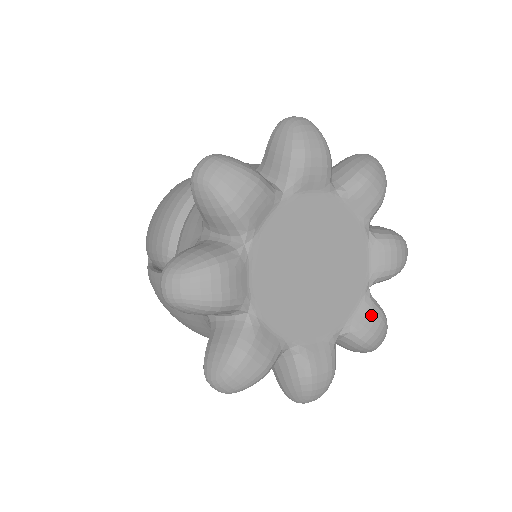
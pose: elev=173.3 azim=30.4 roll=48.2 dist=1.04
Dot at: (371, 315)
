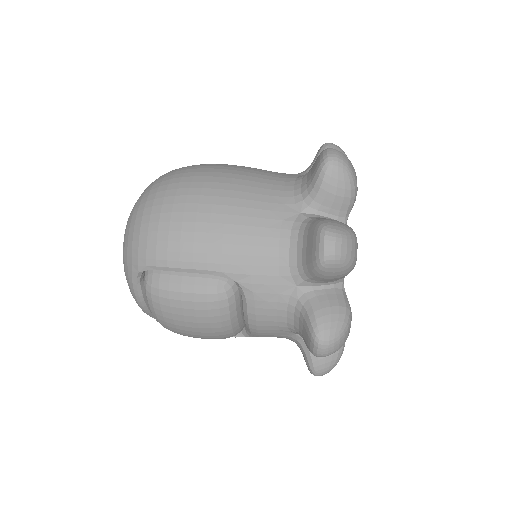
Dot at: occluded
